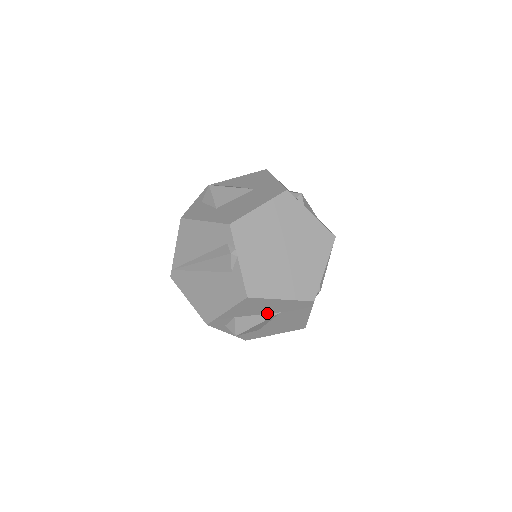
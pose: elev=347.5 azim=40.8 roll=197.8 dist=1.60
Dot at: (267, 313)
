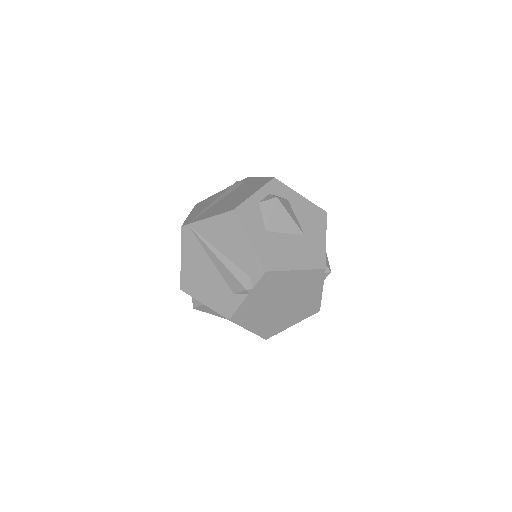
Dot at: occluded
